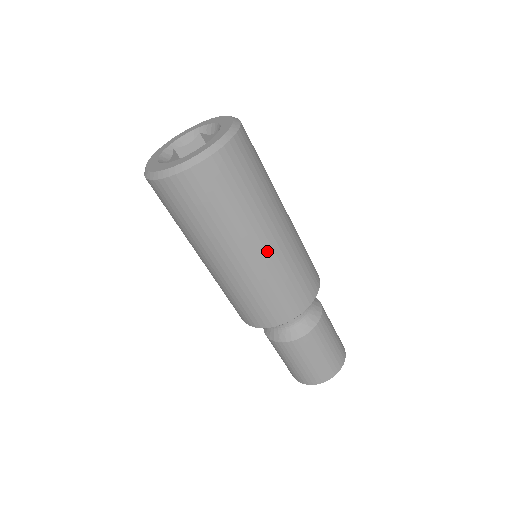
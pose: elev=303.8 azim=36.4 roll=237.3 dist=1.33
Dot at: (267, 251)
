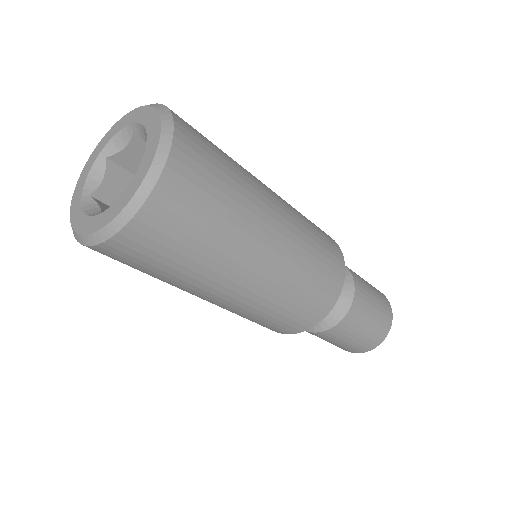
Dot at: (250, 289)
